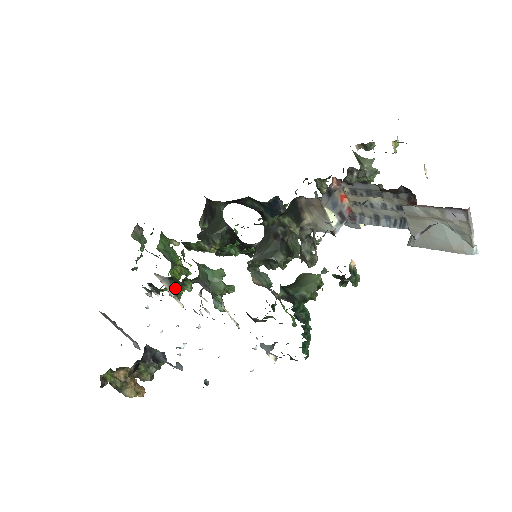
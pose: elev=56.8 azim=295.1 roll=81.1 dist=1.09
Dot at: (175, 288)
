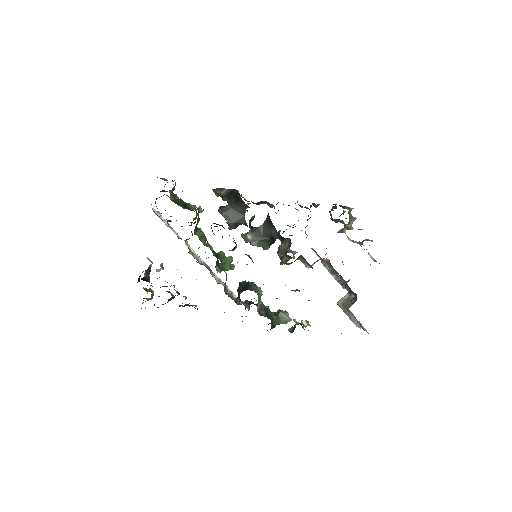
Dot at: occluded
